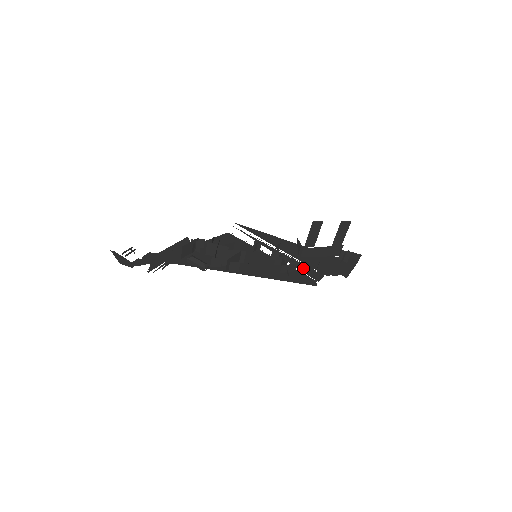
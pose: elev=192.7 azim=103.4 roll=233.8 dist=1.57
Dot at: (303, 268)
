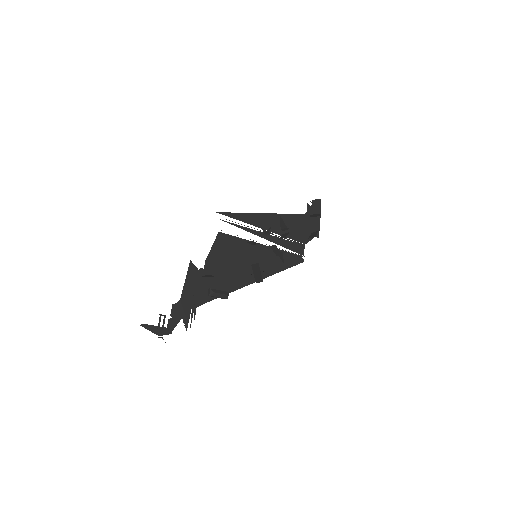
Dot at: (289, 245)
